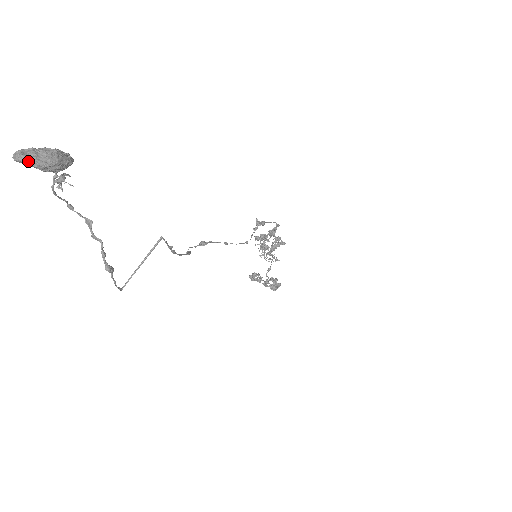
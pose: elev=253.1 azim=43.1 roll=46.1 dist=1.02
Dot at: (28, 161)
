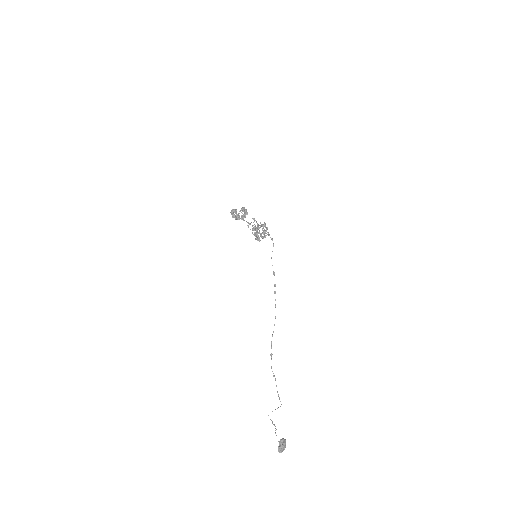
Dot at: occluded
